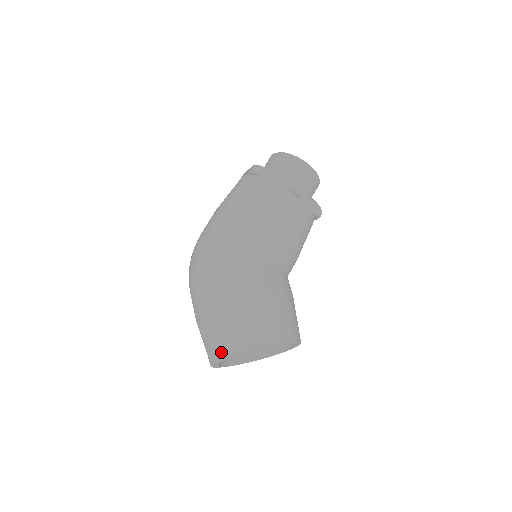
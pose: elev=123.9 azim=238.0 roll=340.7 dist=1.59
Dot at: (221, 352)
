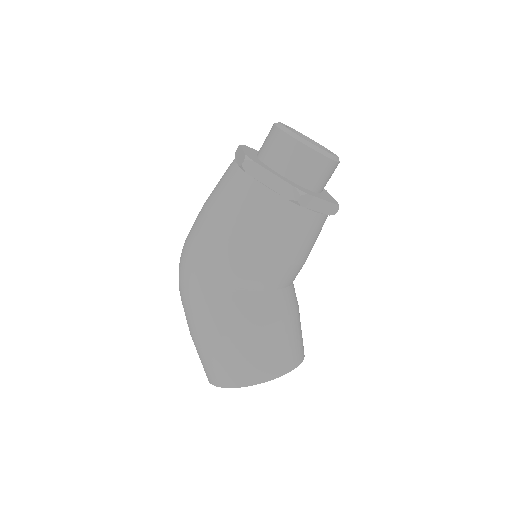
Dot at: (213, 380)
